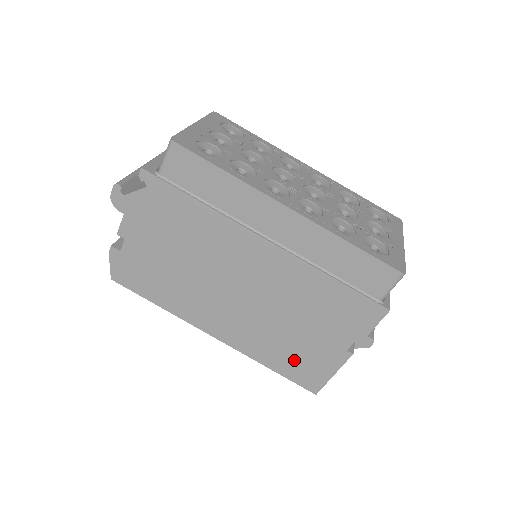
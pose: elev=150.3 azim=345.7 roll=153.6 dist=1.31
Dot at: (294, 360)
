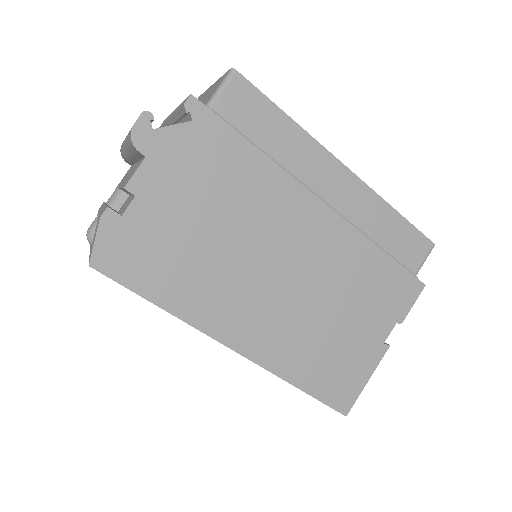
Dot at: (329, 368)
